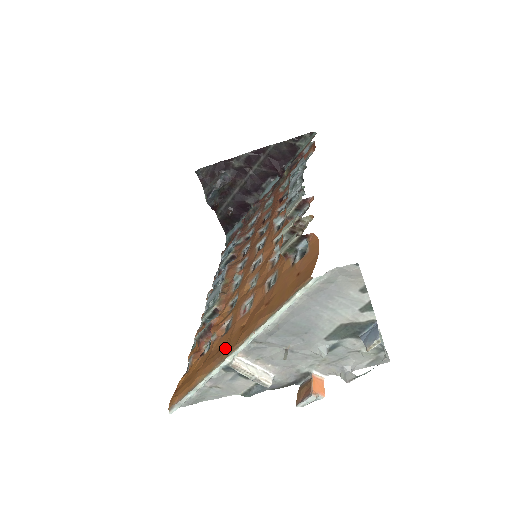
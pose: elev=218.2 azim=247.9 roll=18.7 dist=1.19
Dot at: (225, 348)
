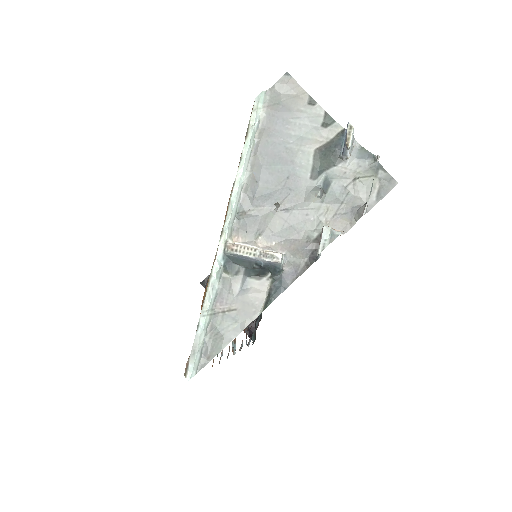
Dot at: occluded
